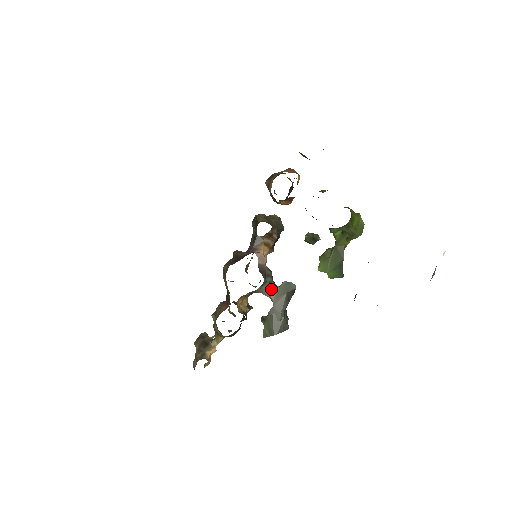
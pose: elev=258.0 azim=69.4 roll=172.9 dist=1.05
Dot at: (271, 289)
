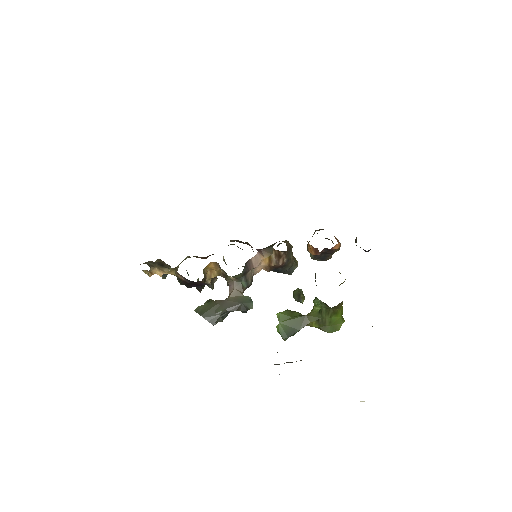
Dot at: (237, 290)
